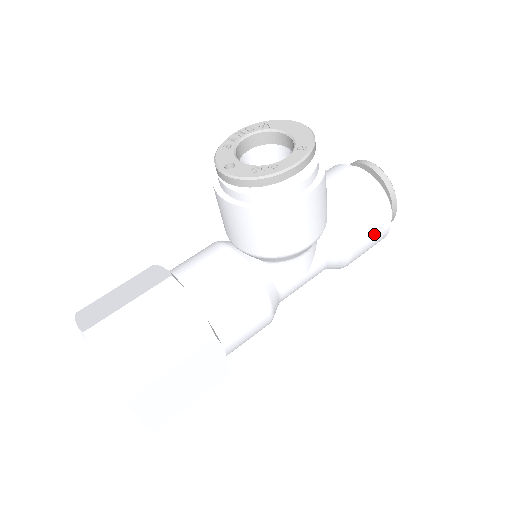
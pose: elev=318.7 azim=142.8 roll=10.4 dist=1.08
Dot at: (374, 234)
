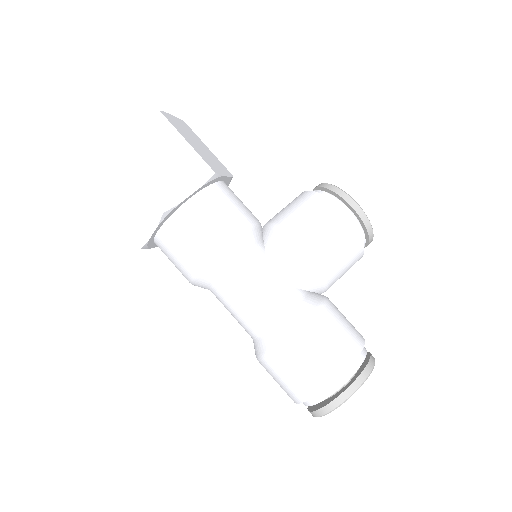
Dot at: (331, 348)
